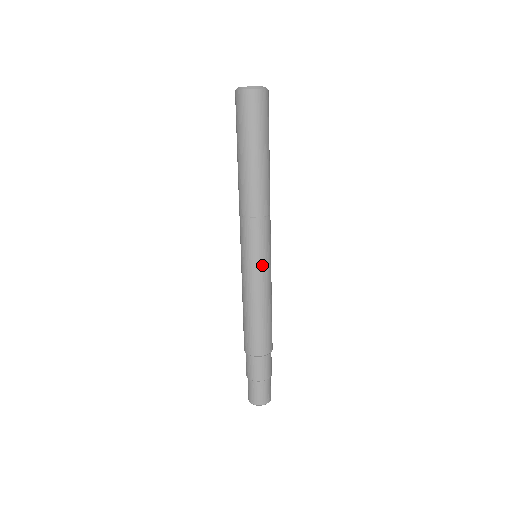
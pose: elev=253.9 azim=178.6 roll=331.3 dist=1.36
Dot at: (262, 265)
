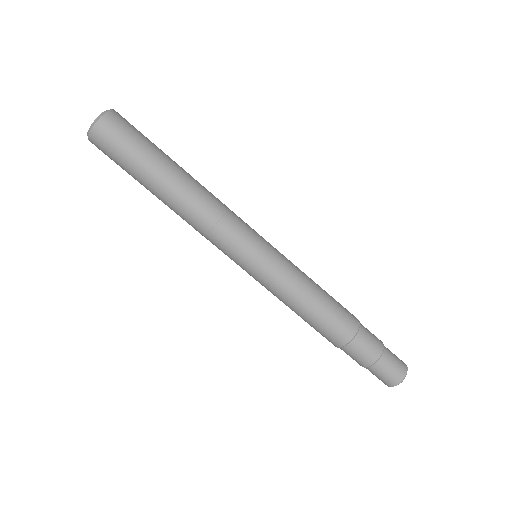
Dot at: (265, 261)
